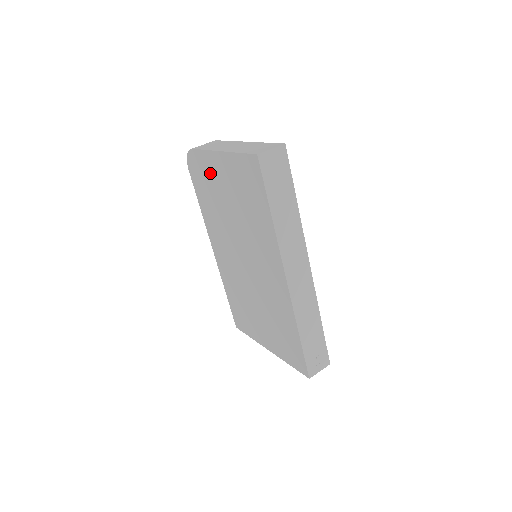
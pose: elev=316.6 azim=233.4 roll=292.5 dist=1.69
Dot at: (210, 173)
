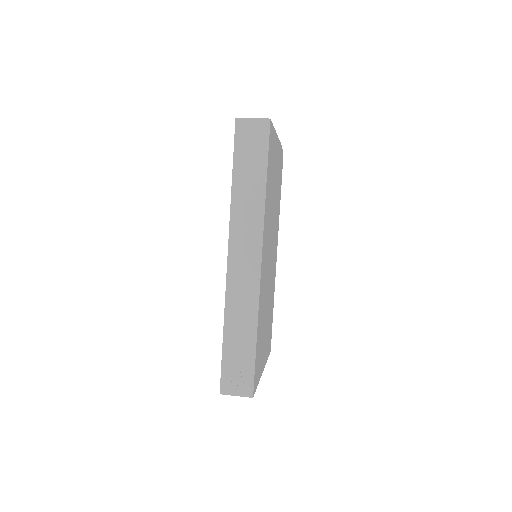
Dot at: occluded
